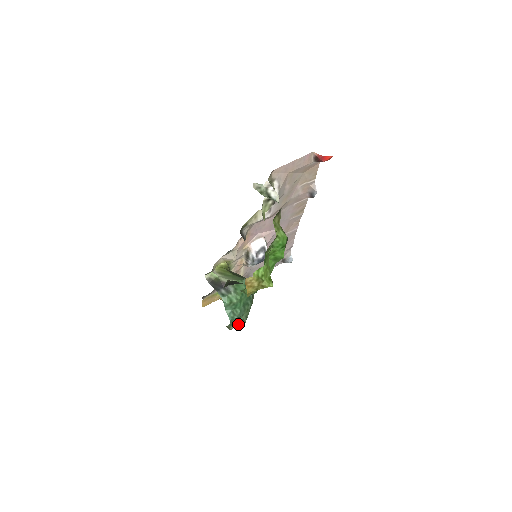
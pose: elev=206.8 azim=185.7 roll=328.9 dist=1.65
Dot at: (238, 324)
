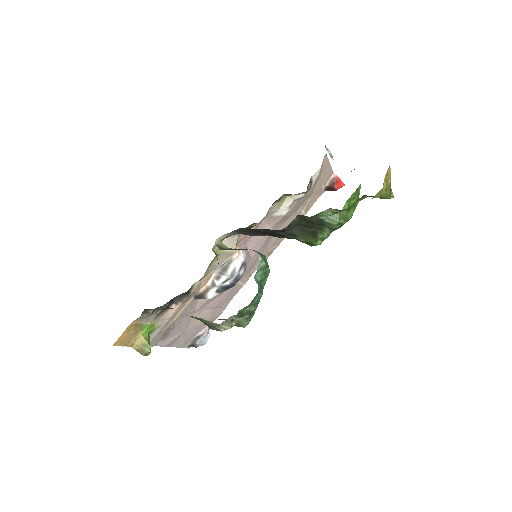
Dot at: (243, 320)
